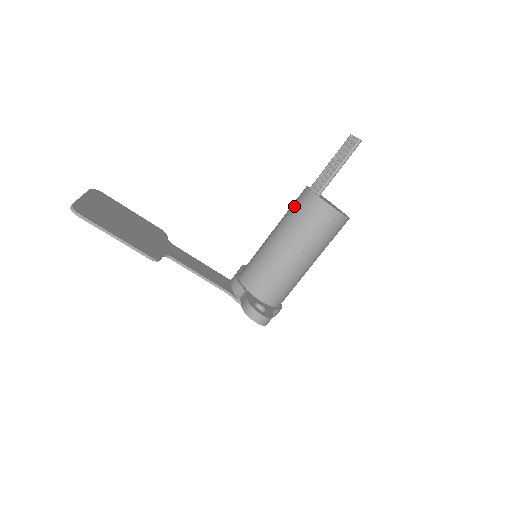
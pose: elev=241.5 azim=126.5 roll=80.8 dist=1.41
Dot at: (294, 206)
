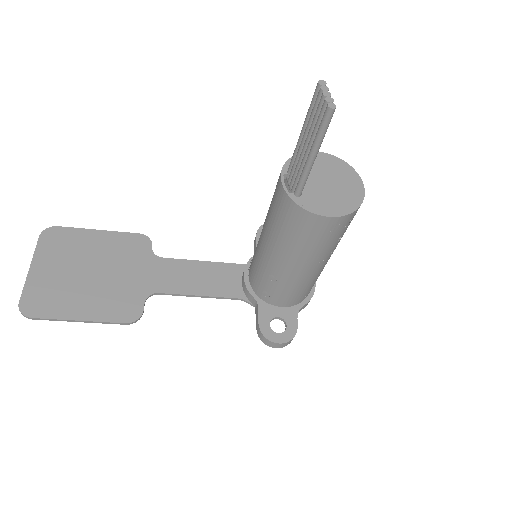
Dot at: (273, 206)
